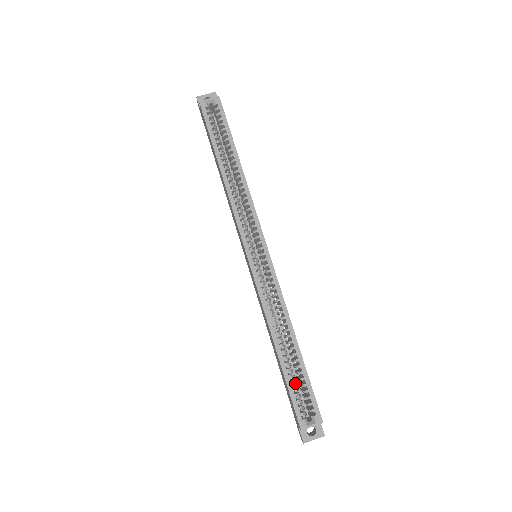
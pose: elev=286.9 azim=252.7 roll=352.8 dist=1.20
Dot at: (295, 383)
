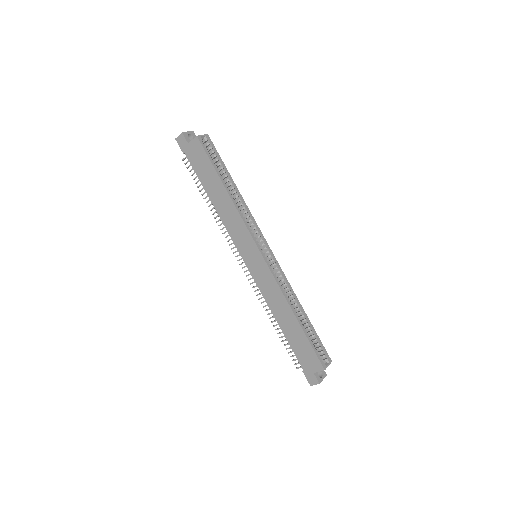
Dot at: occluded
